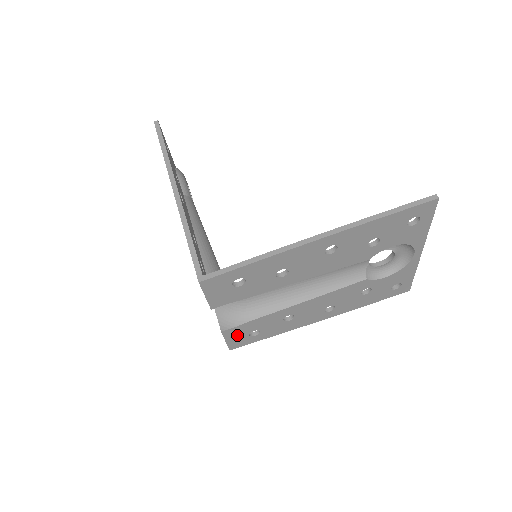
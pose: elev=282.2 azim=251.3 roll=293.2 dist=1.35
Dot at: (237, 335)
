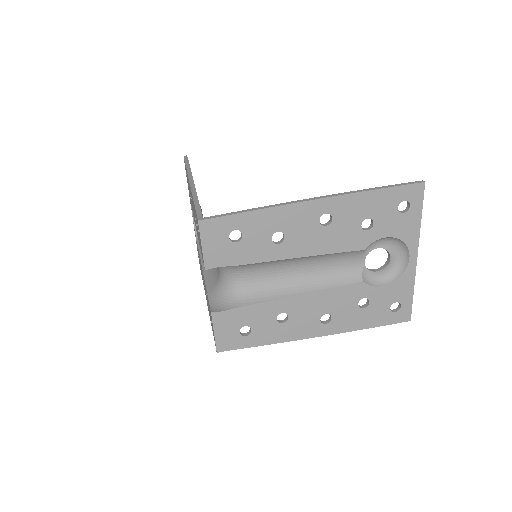
Dot at: (227, 327)
